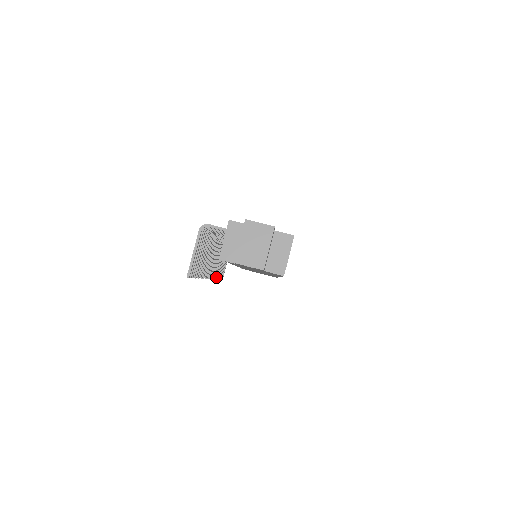
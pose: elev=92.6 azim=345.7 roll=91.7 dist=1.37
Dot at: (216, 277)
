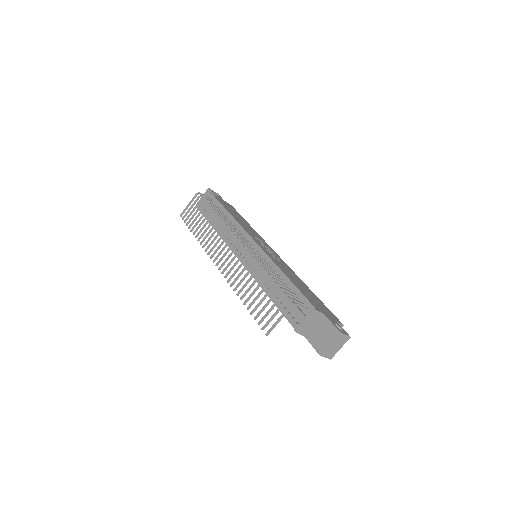
Dot at: (201, 244)
